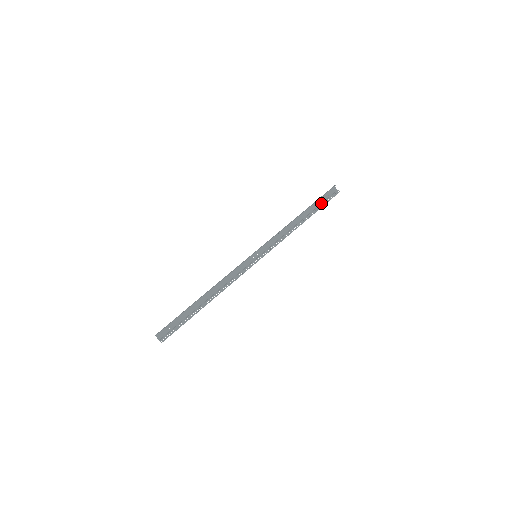
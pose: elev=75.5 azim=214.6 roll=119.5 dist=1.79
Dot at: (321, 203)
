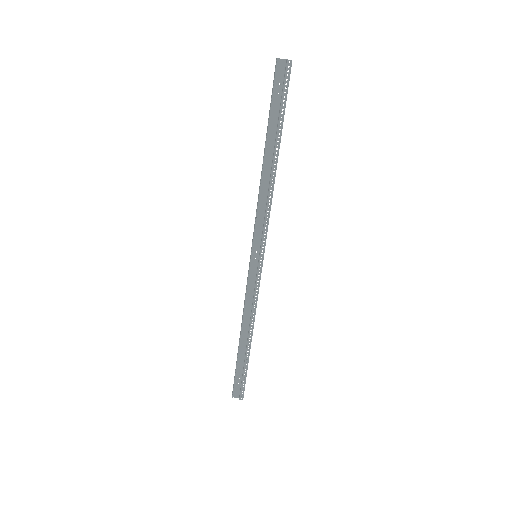
Dot at: (279, 108)
